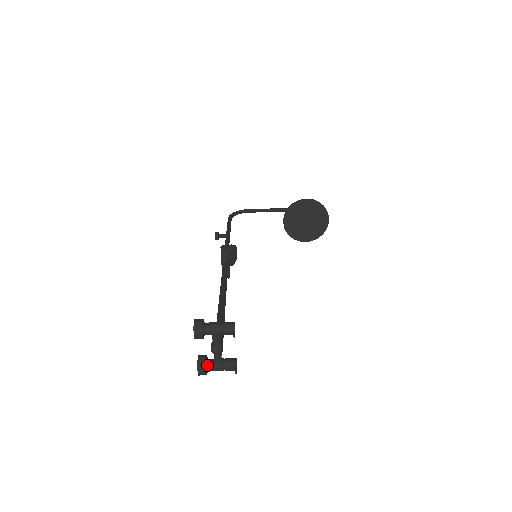
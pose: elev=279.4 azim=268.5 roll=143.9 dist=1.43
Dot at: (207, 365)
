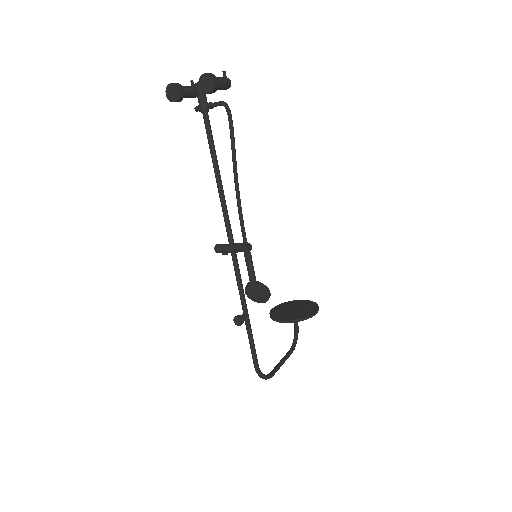
Dot at: occluded
